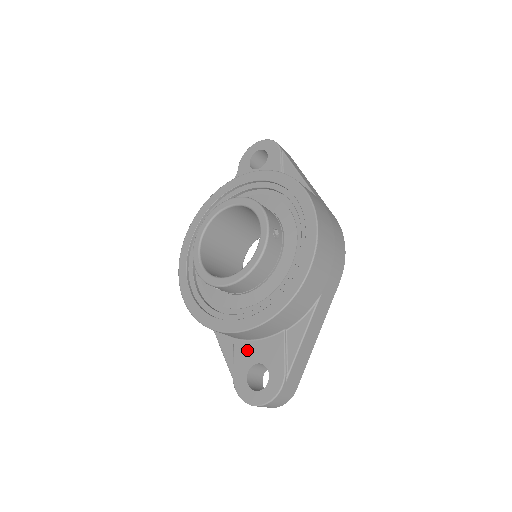
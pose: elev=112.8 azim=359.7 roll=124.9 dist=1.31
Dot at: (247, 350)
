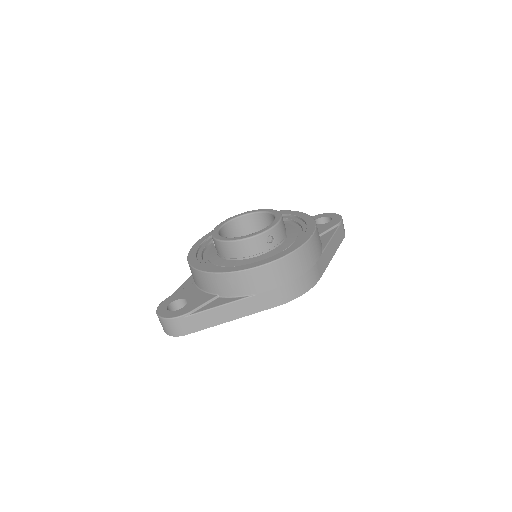
Dot at: (191, 291)
